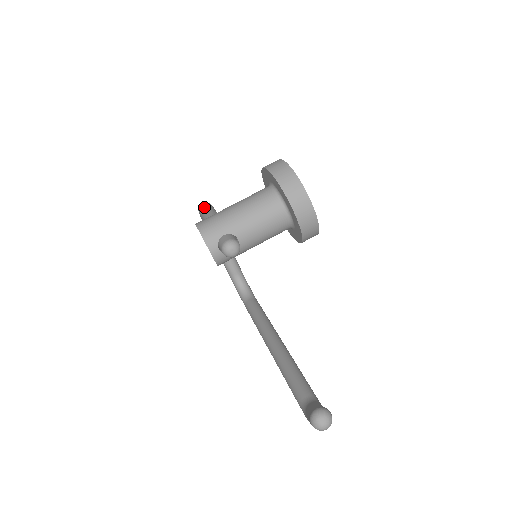
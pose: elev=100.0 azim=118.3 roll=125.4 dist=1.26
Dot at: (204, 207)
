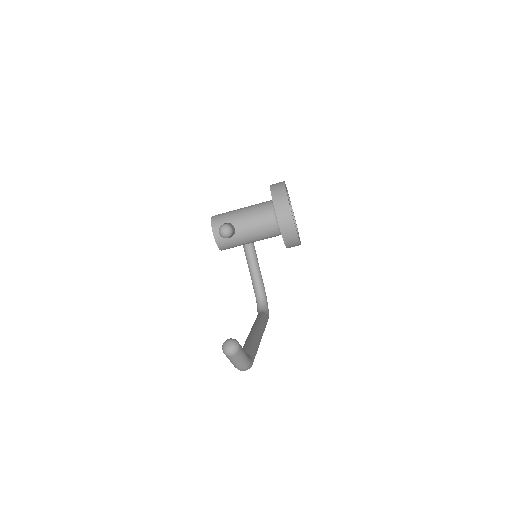
Dot at: occluded
